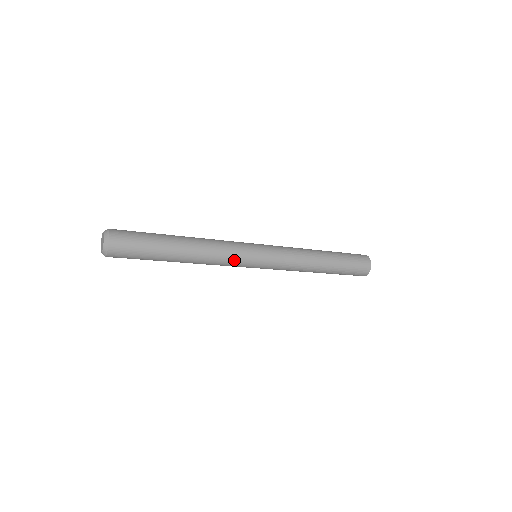
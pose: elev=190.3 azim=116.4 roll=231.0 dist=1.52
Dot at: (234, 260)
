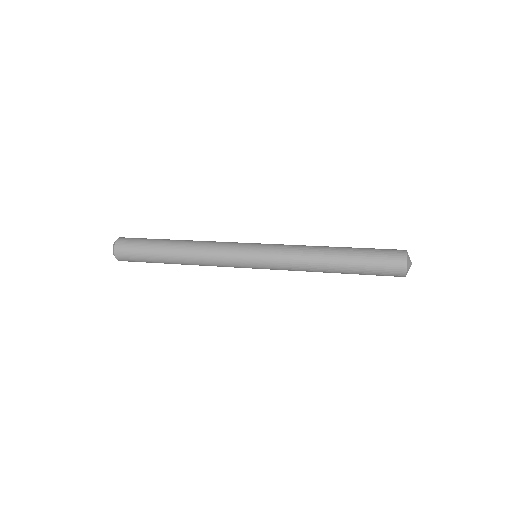
Dot at: (225, 257)
